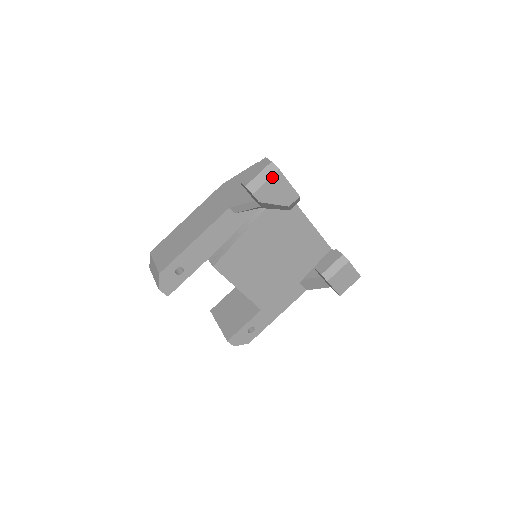
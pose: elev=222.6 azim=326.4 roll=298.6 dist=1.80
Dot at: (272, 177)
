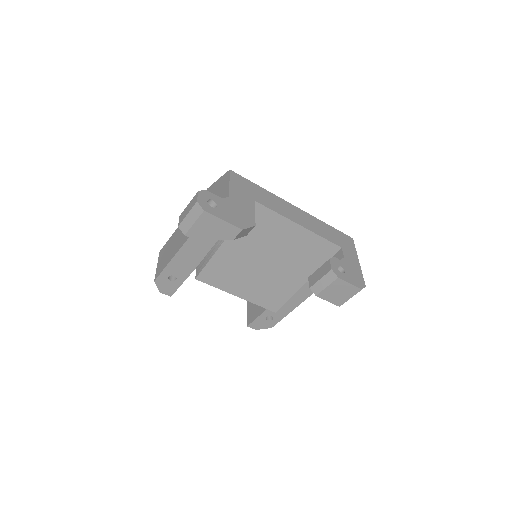
Dot at: (199, 218)
